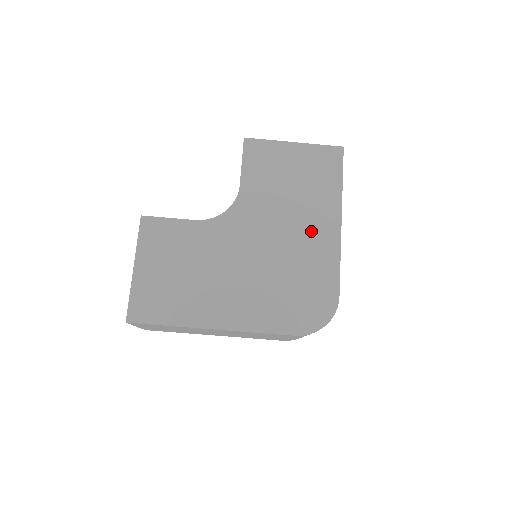
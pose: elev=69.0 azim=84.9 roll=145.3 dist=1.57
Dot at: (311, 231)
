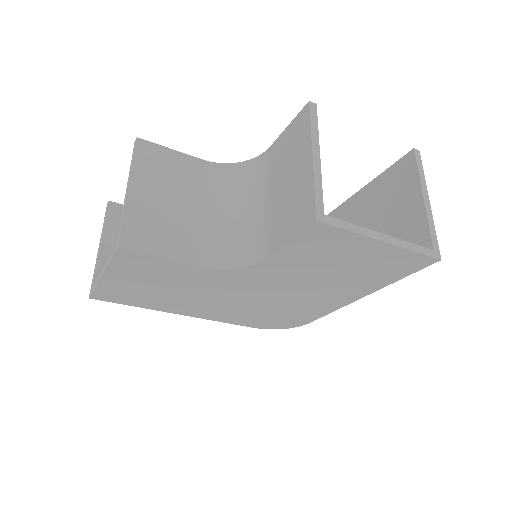
Dot at: (323, 296)
